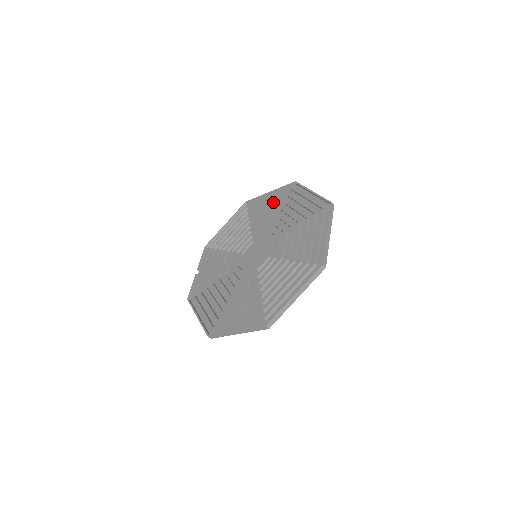
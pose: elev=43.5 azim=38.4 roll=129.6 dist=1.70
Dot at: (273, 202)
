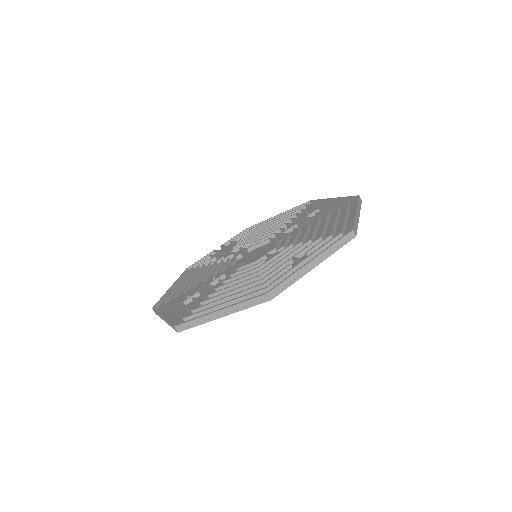
Dot at: (324, 209)
